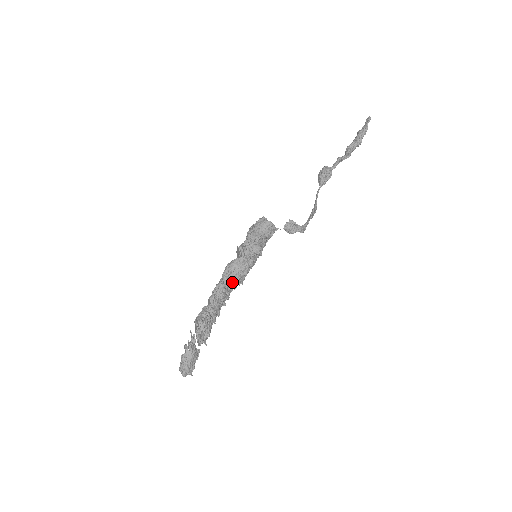
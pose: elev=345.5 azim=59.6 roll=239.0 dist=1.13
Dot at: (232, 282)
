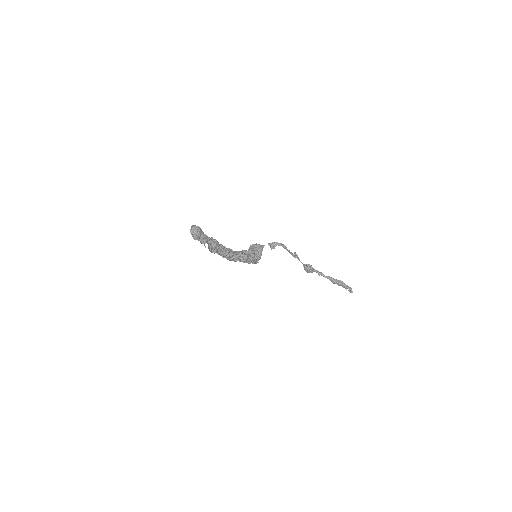
Dot at: (237, 252)
